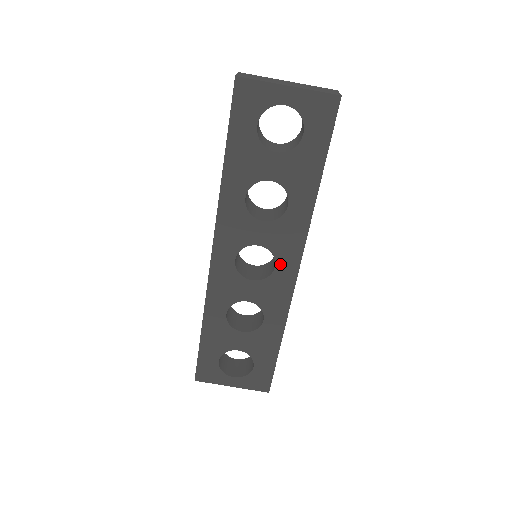
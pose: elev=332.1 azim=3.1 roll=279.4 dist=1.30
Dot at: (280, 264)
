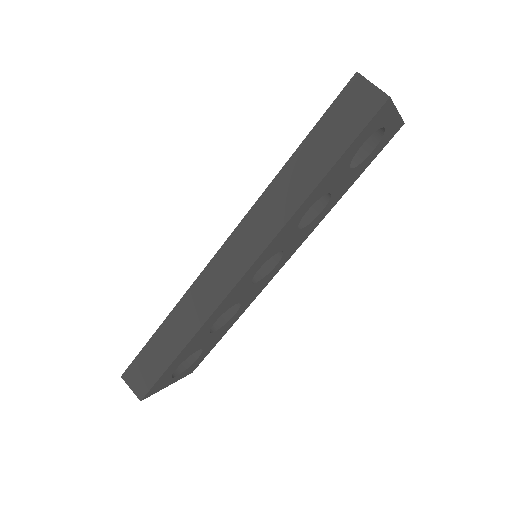
Dot at: (280, 262)
